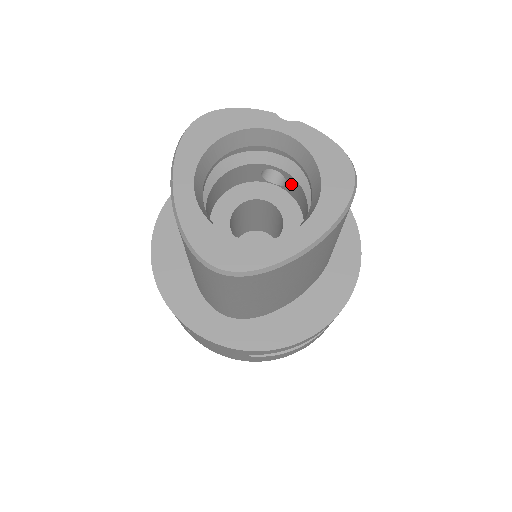
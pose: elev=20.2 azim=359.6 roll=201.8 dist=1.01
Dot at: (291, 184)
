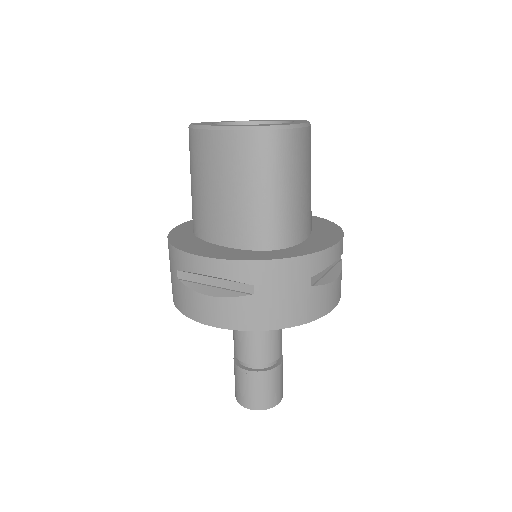
Dot at: occluded
